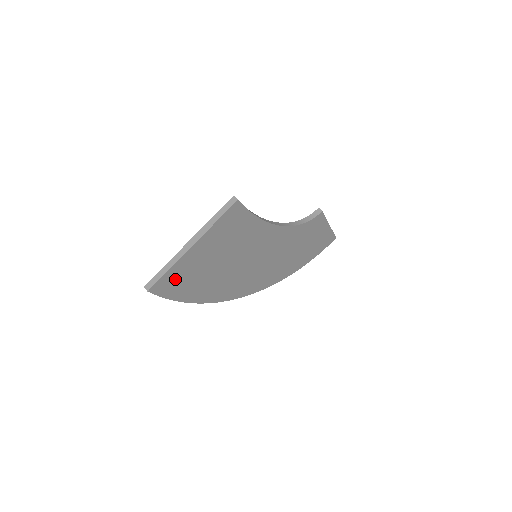
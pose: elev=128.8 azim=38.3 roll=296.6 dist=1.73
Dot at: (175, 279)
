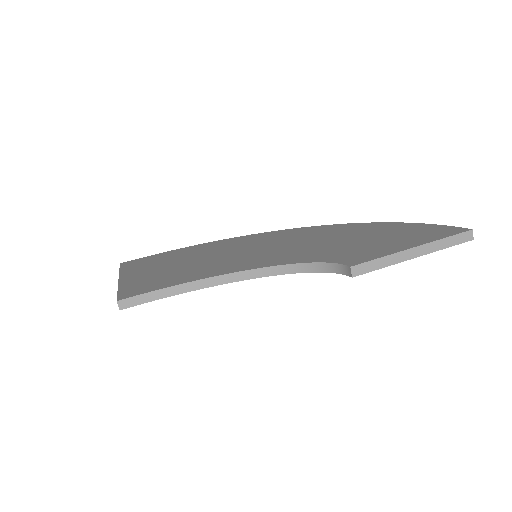
Dot at: occluded
